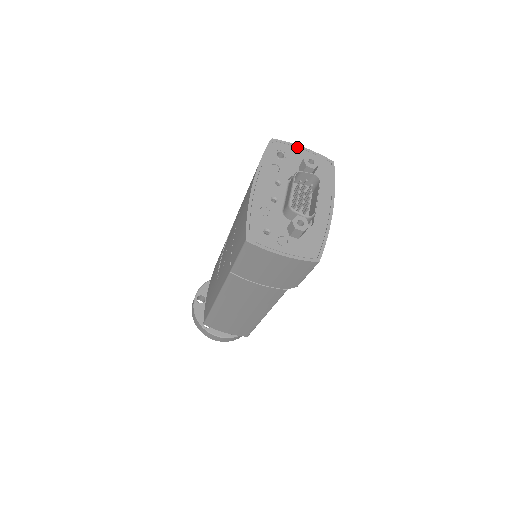
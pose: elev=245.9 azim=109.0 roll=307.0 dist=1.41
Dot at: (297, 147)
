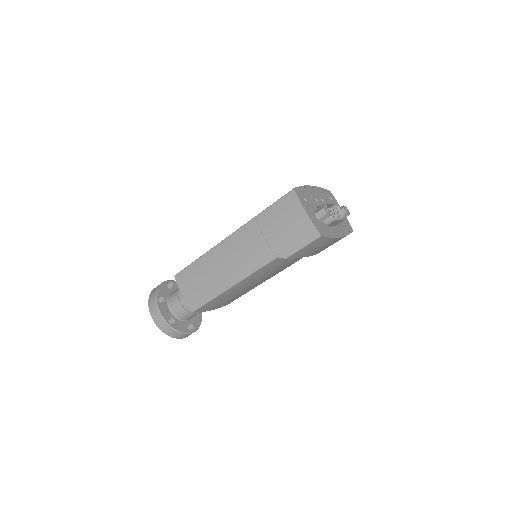
Dot at: occluded
